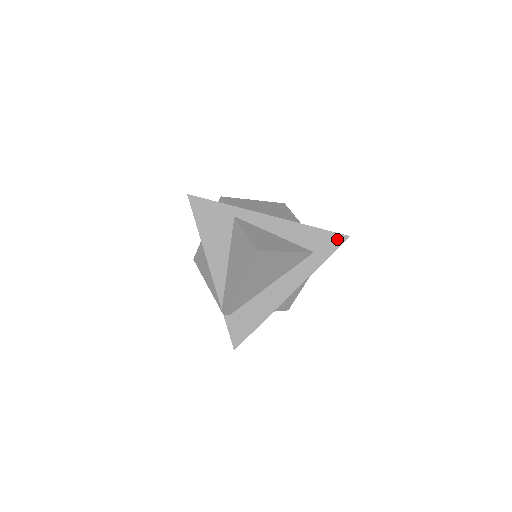
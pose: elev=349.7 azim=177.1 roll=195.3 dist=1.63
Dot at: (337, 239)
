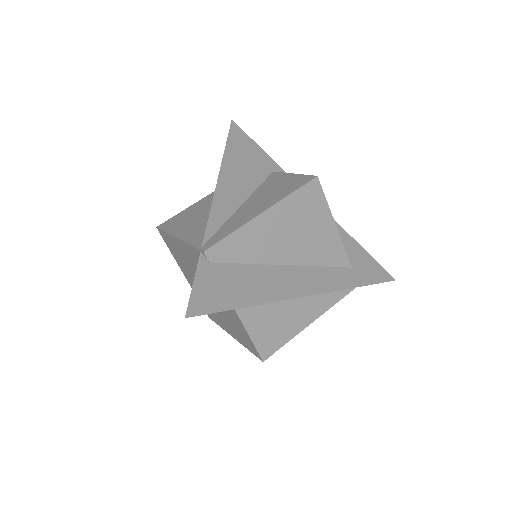
Dot at: (381, 273)
